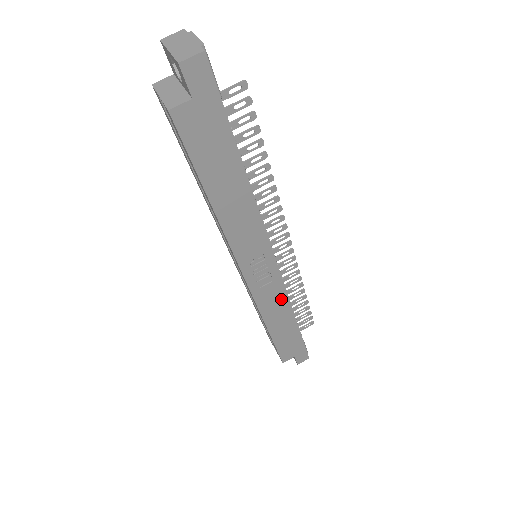
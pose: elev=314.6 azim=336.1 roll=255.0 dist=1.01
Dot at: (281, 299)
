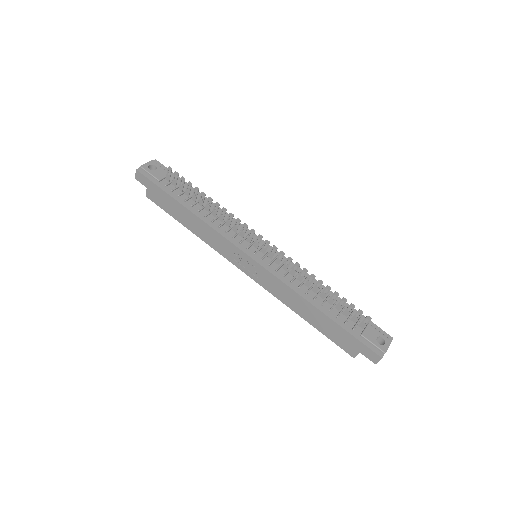
Dot at: (283, 287)
